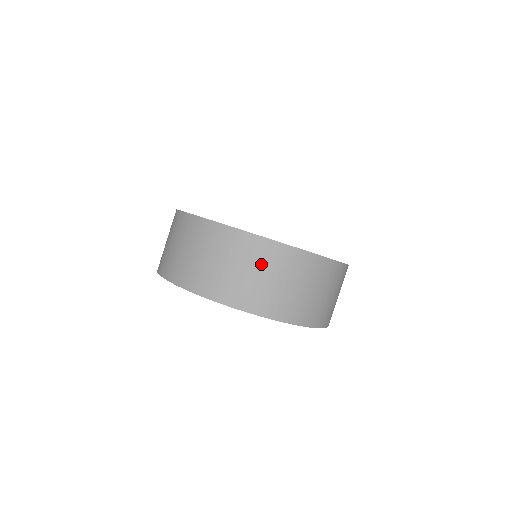
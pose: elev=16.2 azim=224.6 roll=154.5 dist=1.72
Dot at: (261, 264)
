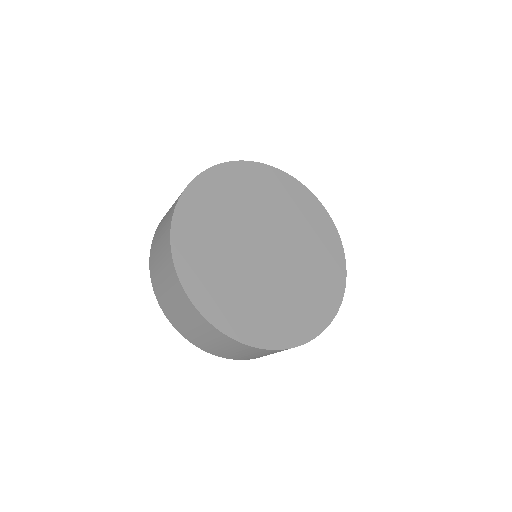
Dot at: (256, 353)
